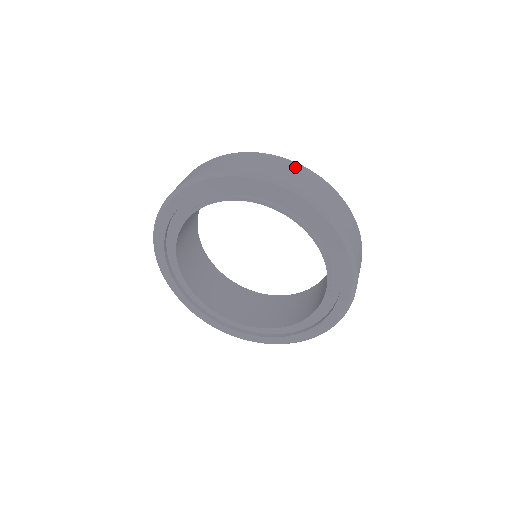
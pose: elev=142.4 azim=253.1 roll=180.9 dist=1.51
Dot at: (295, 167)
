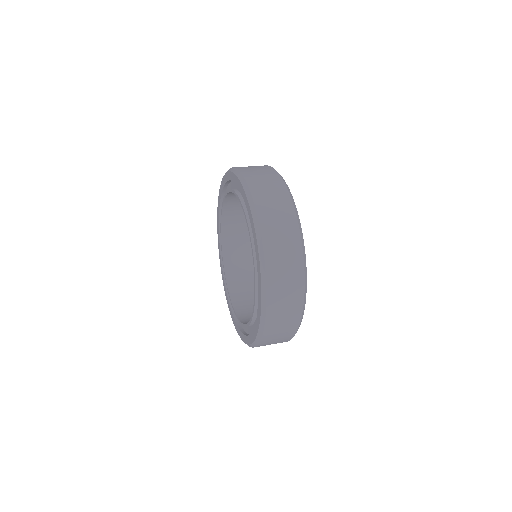
Dot at: (281, 194)
